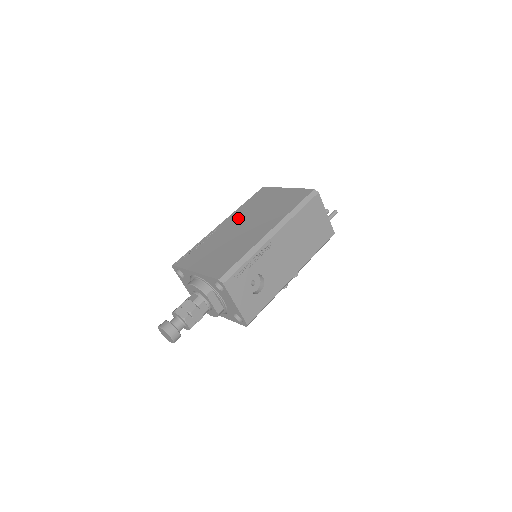
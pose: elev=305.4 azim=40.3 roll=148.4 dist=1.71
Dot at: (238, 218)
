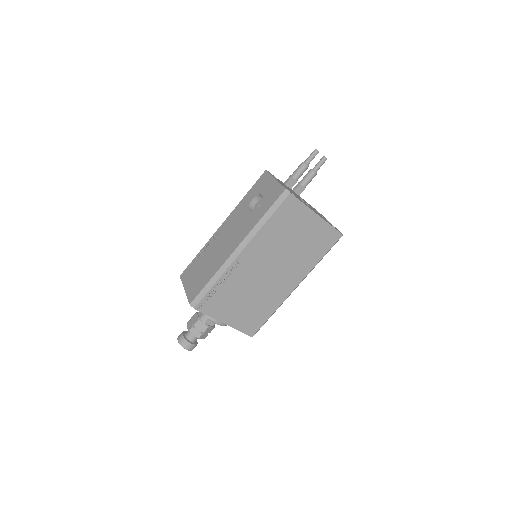
Dot at: (262, 253)
